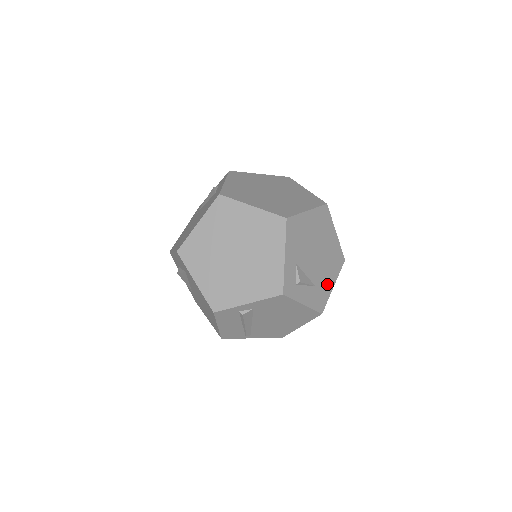
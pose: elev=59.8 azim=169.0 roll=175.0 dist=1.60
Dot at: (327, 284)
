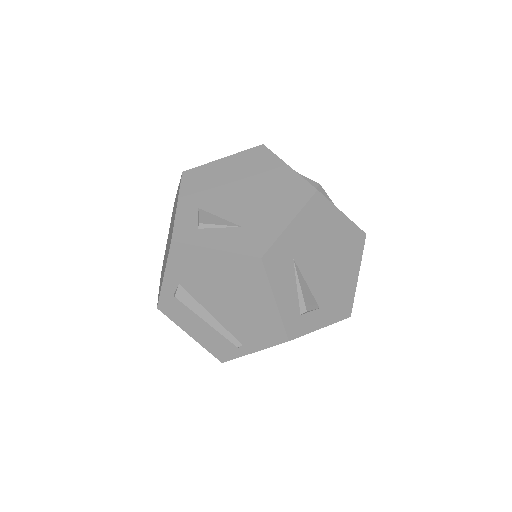
Dot at: (272, 222)
